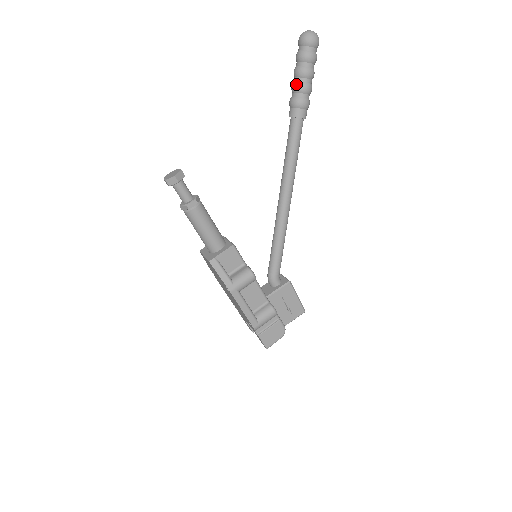
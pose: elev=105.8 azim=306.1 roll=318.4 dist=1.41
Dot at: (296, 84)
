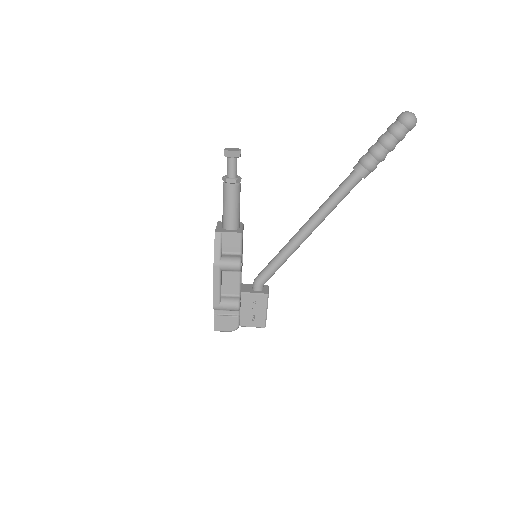
Dot at: (374, 147)
